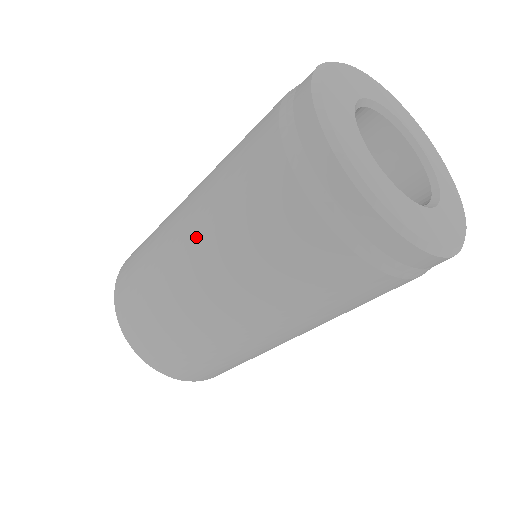
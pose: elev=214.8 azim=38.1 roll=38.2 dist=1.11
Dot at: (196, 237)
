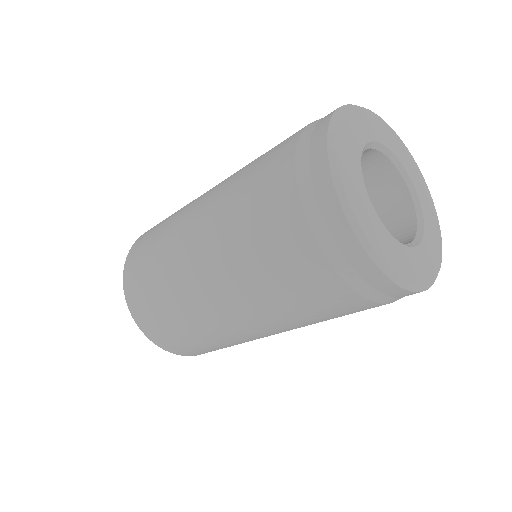
Dot at: (239, 306)
